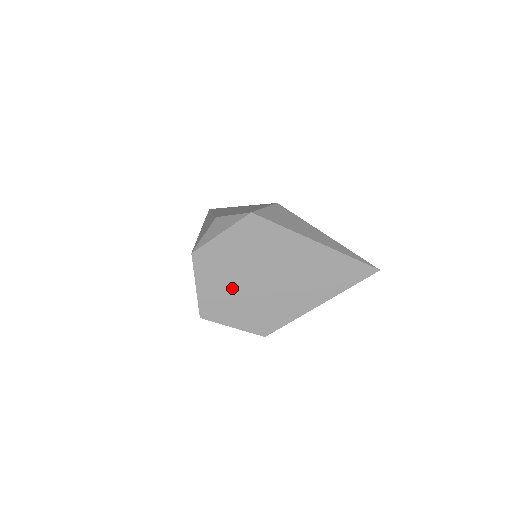
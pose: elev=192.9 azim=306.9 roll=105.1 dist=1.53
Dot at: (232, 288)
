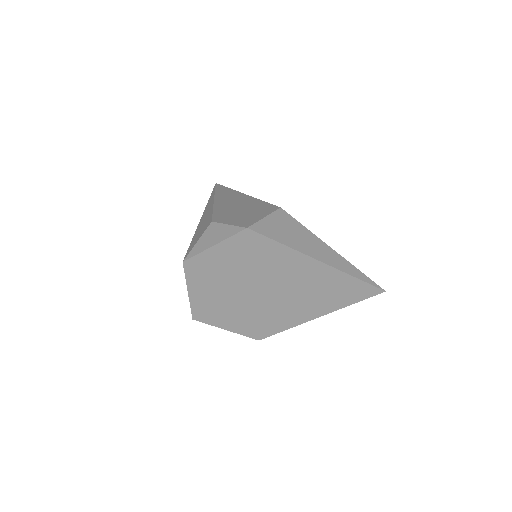
Dot at: (226, 296)
